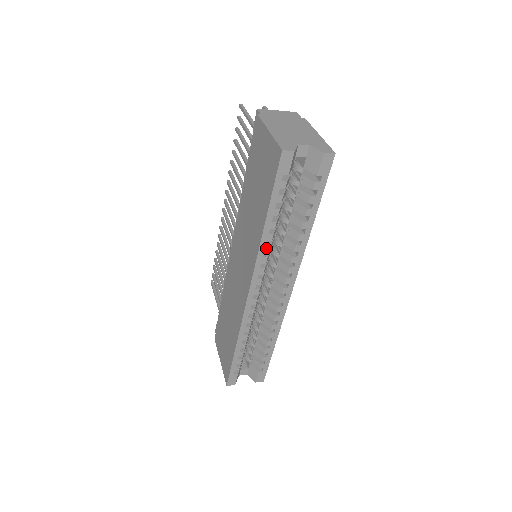
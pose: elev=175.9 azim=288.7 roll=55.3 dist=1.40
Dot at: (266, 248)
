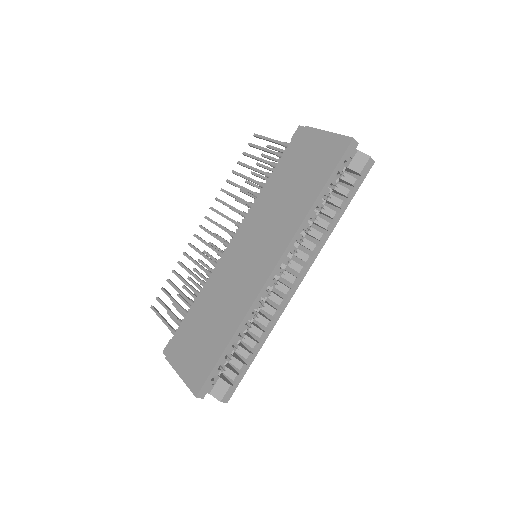
Dot at: (306, 225)
